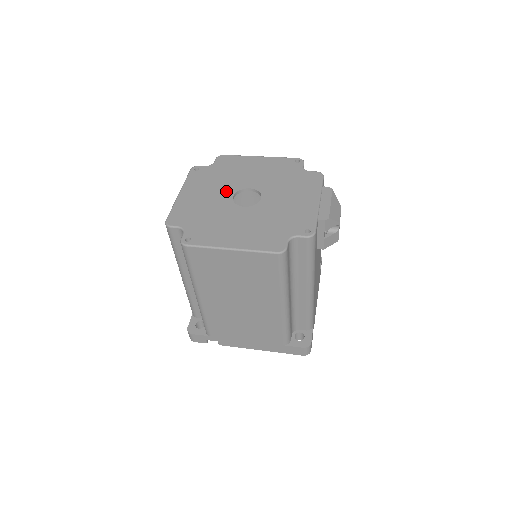
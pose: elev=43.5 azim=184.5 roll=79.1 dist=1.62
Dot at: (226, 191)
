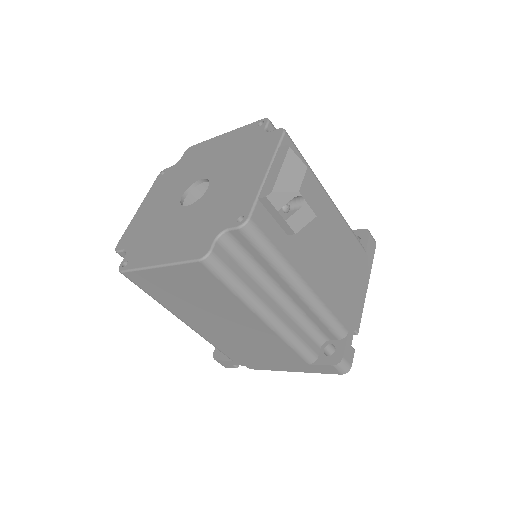
Dot at: (178, 191)
